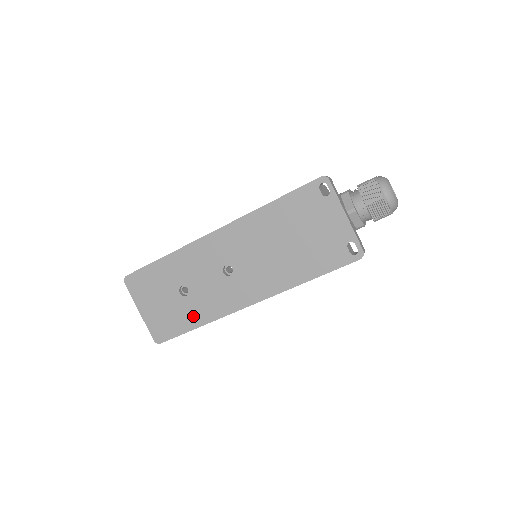
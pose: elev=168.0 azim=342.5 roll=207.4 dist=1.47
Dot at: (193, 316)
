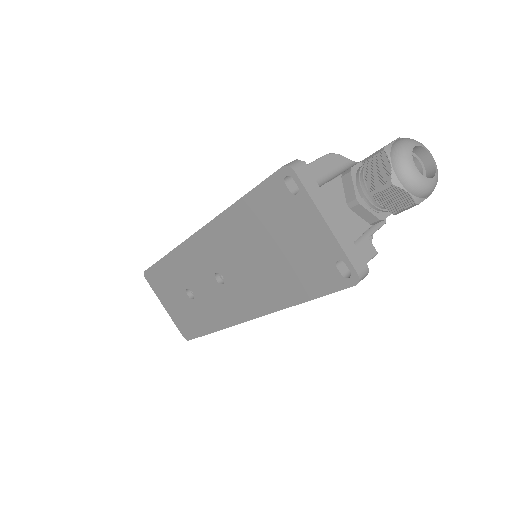
Dot at: (205, 320)
